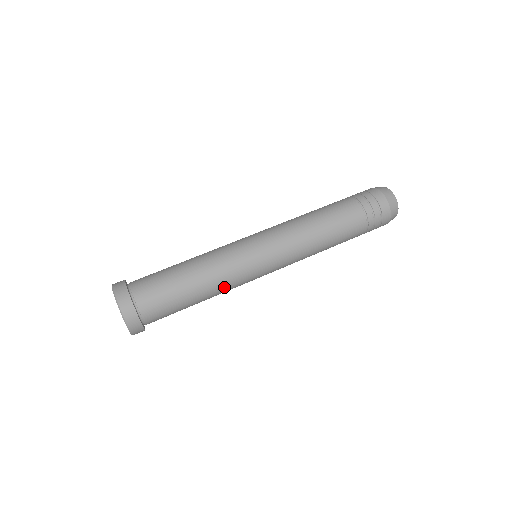
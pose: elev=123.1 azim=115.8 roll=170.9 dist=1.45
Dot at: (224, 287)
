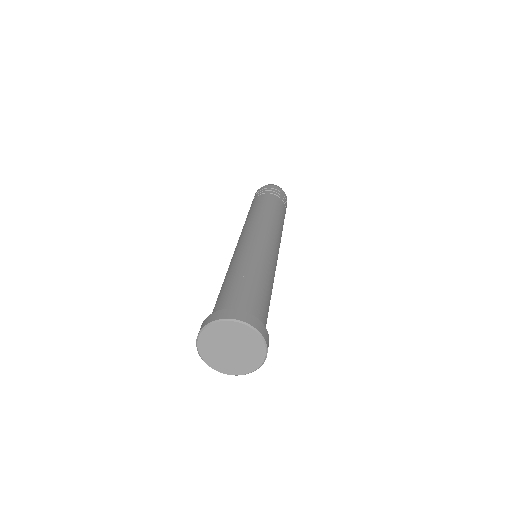
Dot at: (268, 268)
